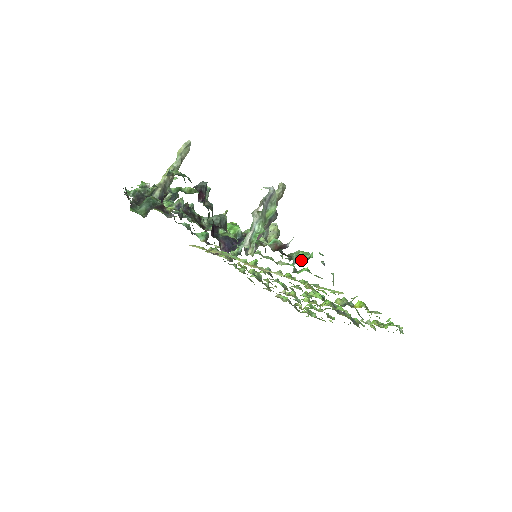
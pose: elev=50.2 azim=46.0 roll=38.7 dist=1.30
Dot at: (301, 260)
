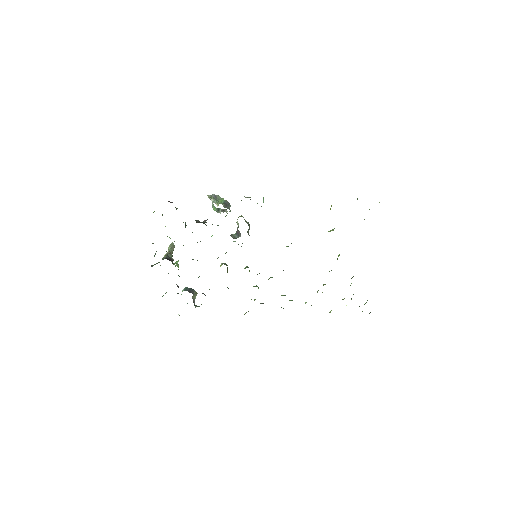
Dot at: occluded
